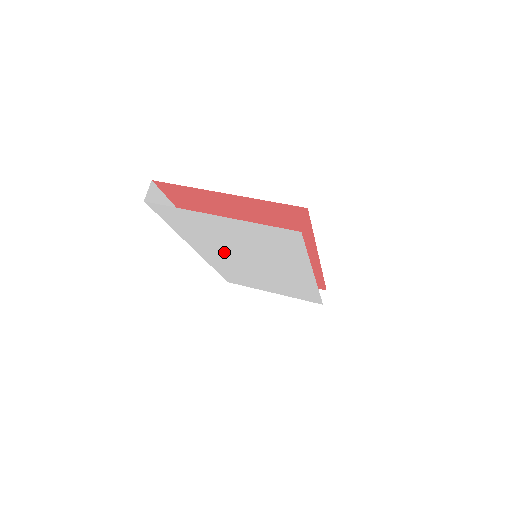
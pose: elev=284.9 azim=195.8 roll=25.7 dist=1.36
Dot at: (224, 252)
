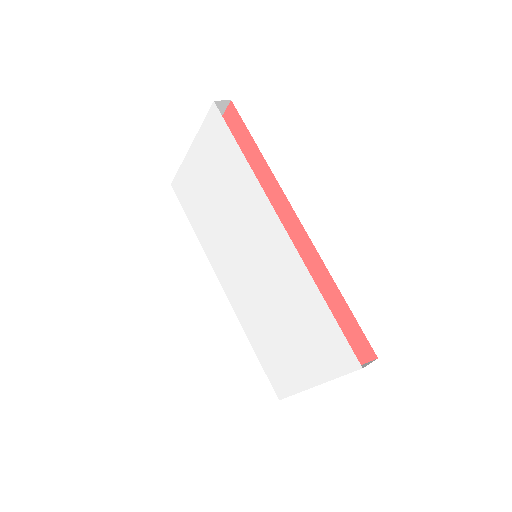
Dot at: (226, 250)
